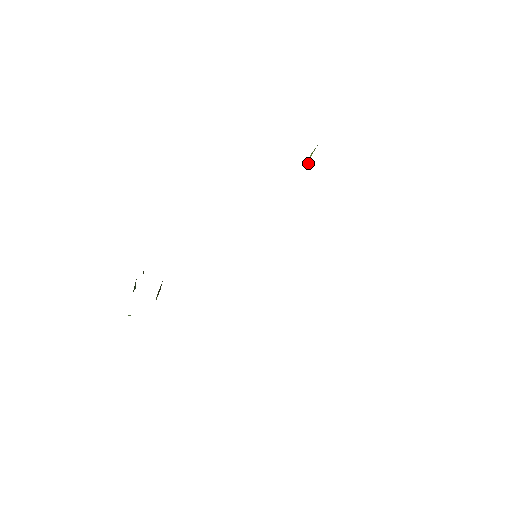
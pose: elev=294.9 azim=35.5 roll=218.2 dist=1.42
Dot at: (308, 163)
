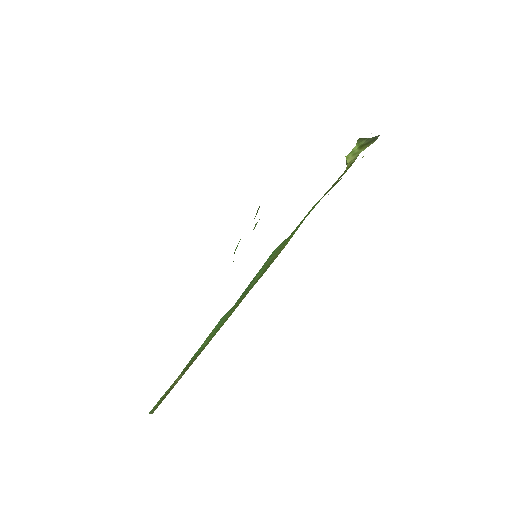
Dot at: (350, 155)
